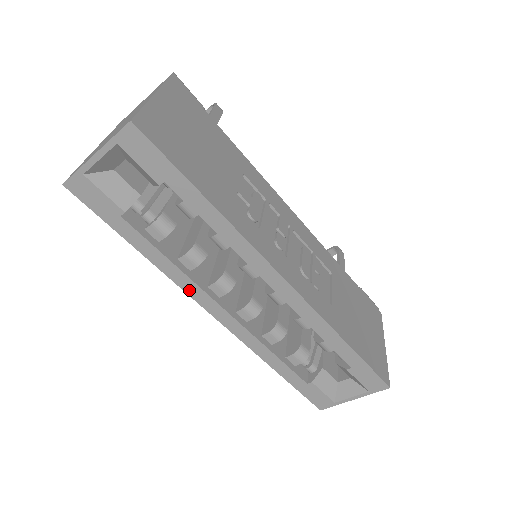
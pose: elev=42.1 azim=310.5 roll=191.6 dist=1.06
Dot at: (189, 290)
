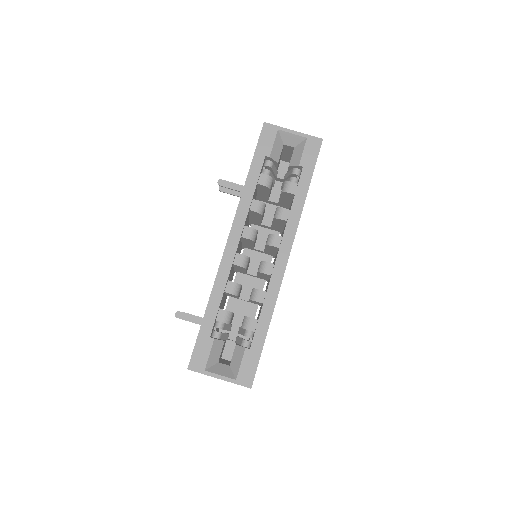
Dot at: (239, 215)
